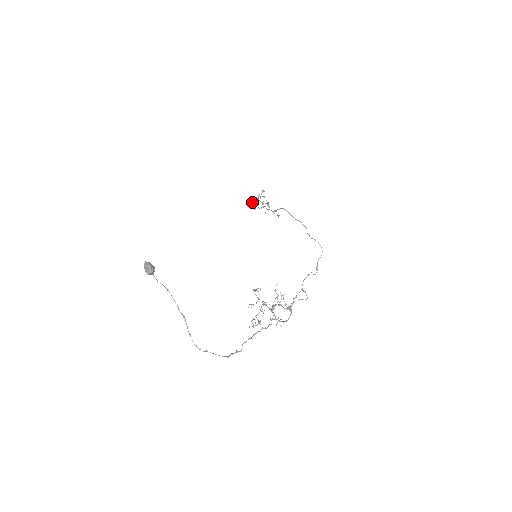
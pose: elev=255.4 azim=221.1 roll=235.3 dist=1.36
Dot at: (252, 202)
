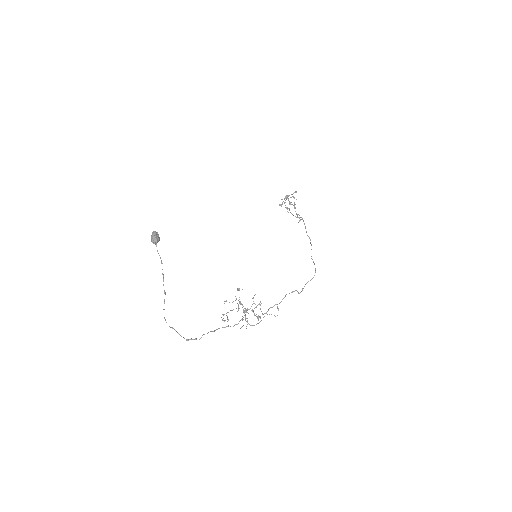
Dot at: occluded
